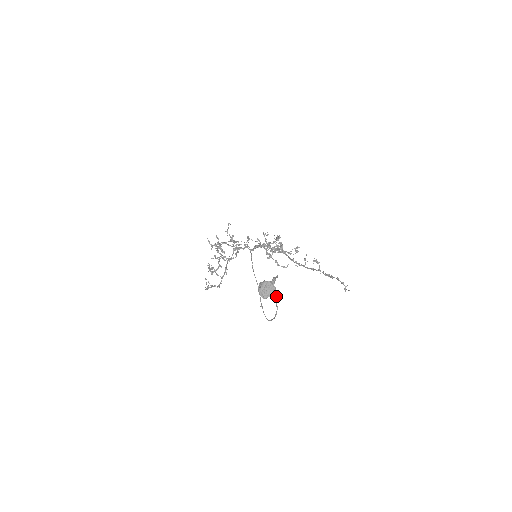
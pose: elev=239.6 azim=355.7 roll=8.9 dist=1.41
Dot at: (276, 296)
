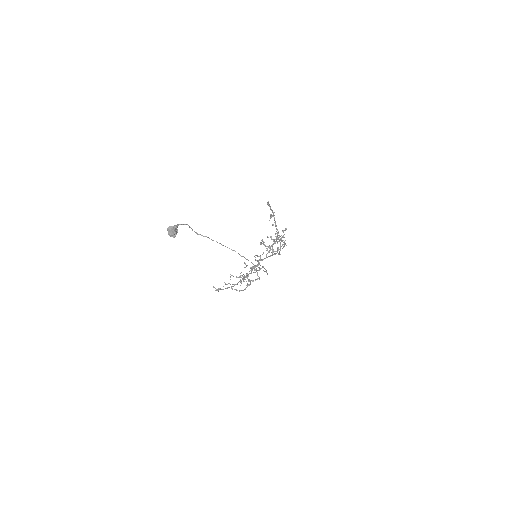
Dot at: occluded
